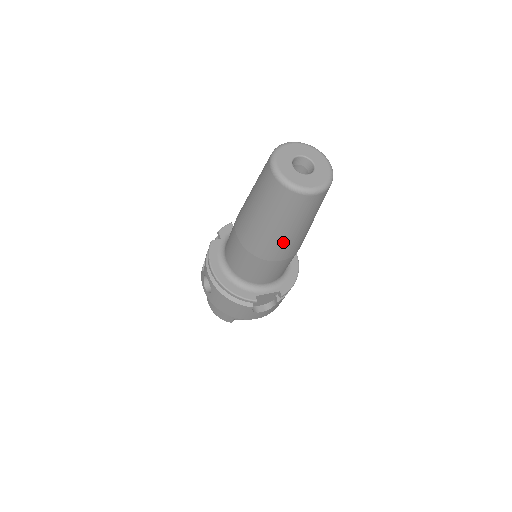
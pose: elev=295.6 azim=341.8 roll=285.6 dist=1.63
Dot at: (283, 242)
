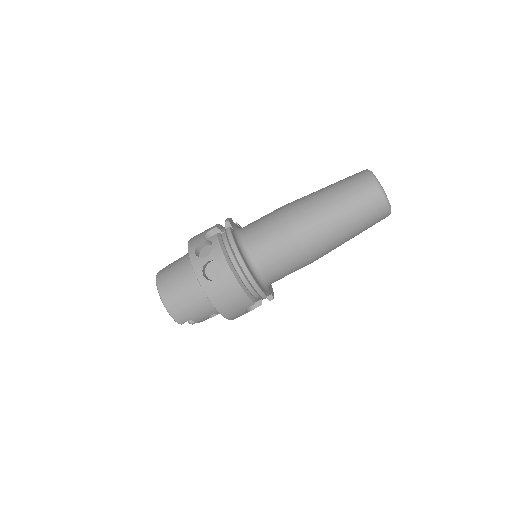
Dot at: (335, 245)
